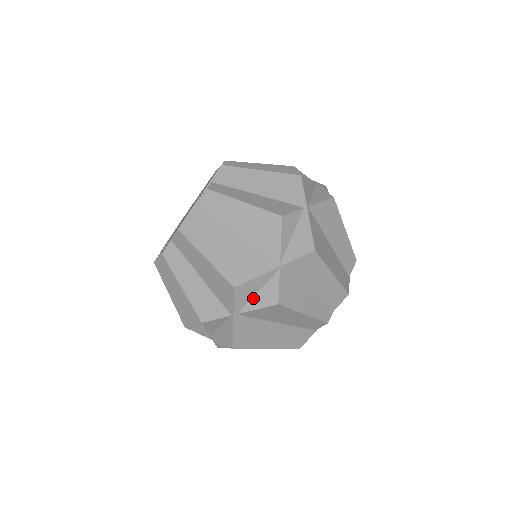
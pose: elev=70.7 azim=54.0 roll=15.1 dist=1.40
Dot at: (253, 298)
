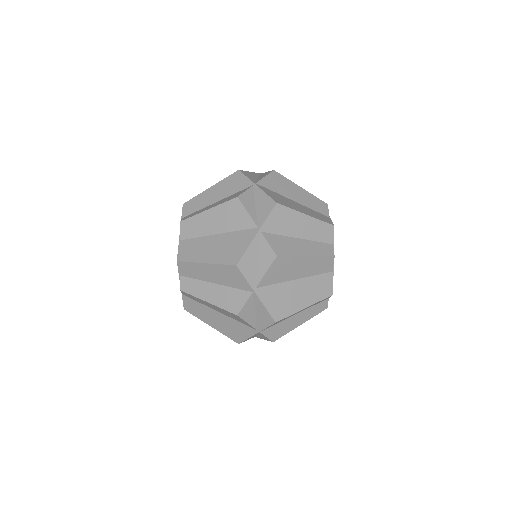
Dot at: (257, 336)
